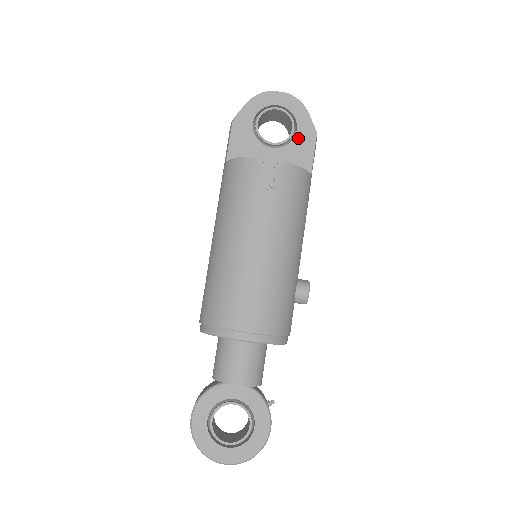
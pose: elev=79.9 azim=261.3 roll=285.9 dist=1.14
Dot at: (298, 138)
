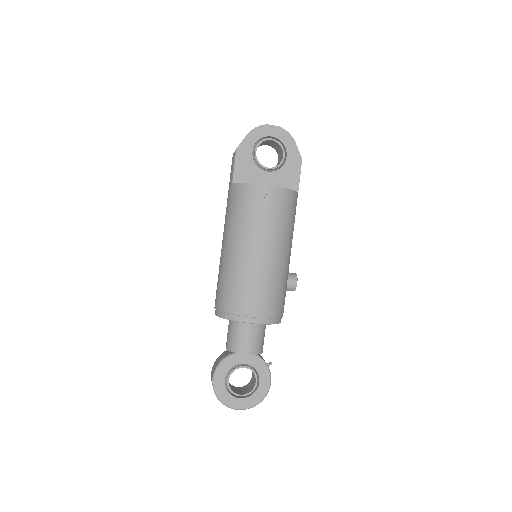
Dot at: (288, 163)
